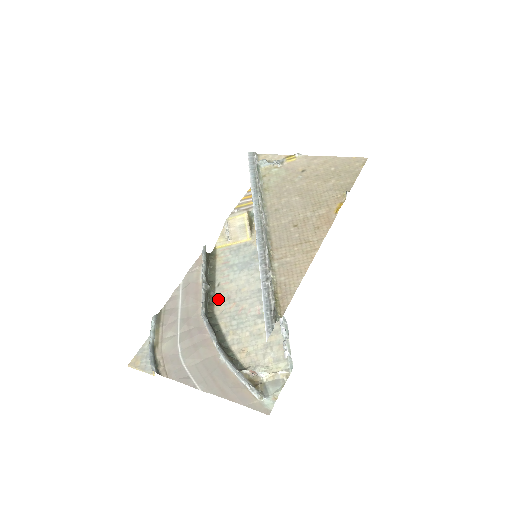
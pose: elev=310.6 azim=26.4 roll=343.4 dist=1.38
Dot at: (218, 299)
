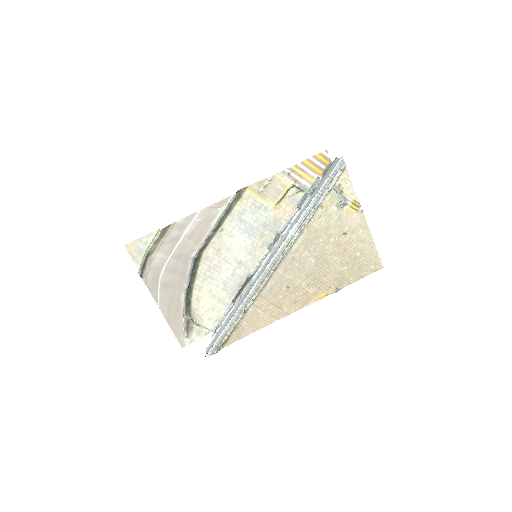
Dot at: (212, 244)
